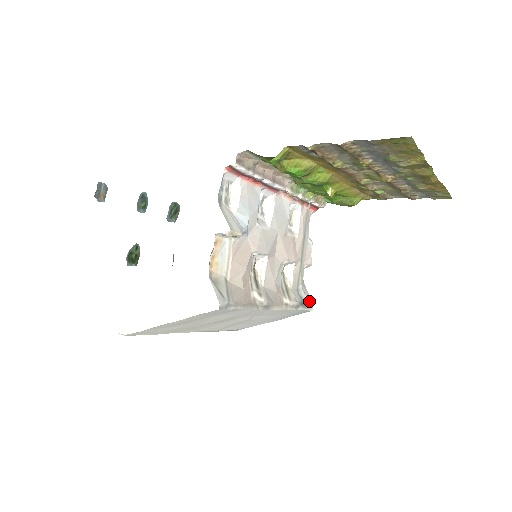
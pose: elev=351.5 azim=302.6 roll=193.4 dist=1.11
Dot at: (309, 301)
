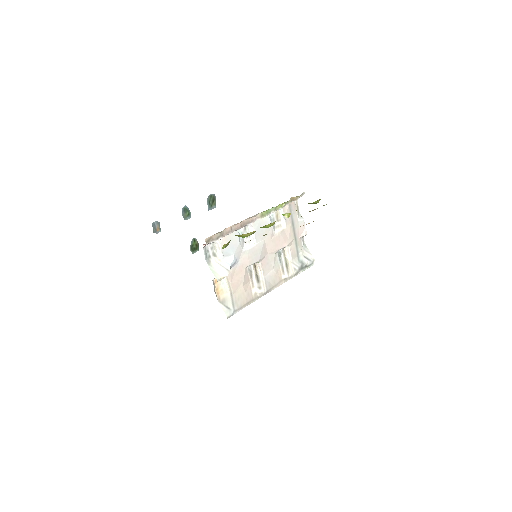
Dot at: (308, 263)
